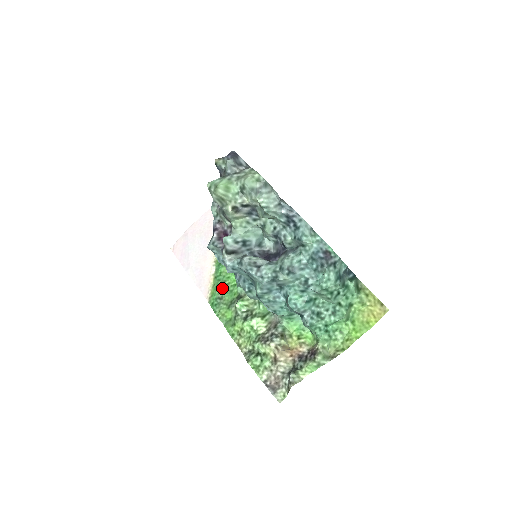
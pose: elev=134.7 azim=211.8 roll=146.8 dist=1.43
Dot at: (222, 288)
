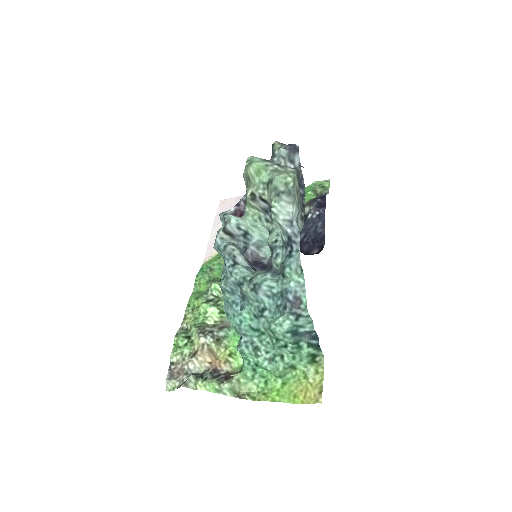
Dot at: (220, 262)
